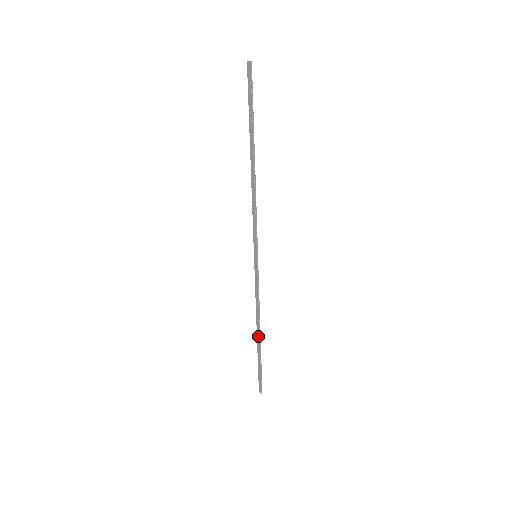
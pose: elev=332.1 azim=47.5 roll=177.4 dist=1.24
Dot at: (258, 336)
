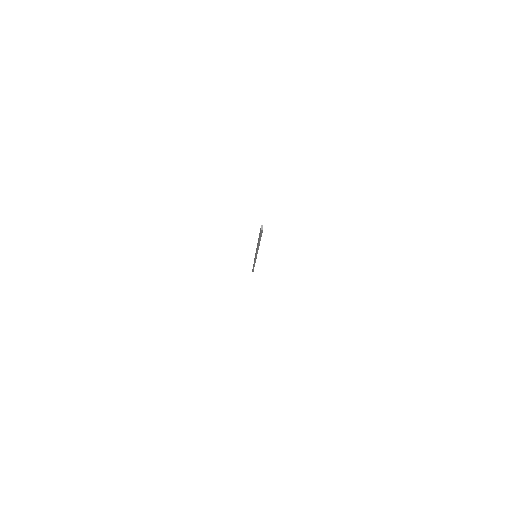
Dot at: (253, 265)
